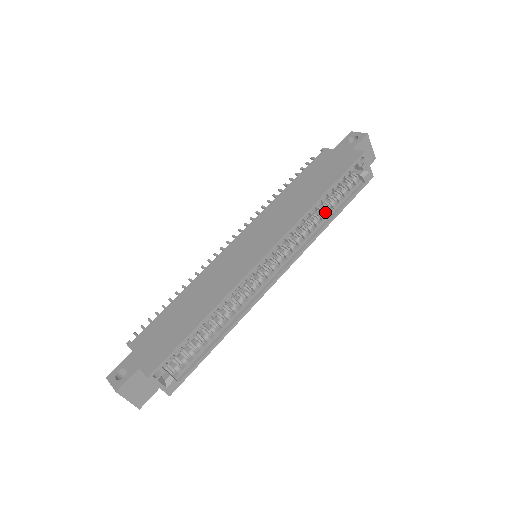
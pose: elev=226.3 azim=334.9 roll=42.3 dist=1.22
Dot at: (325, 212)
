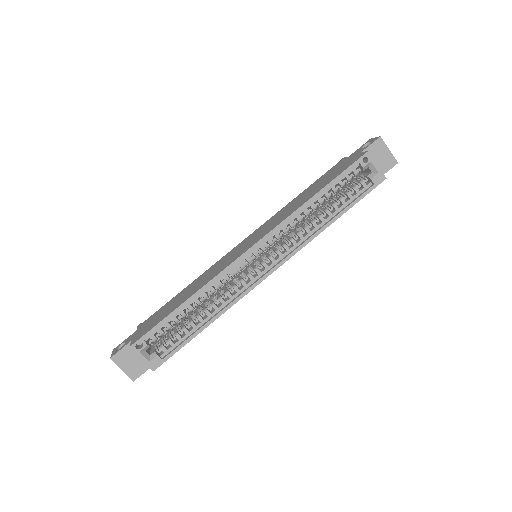
Dot at: (326, 214)
